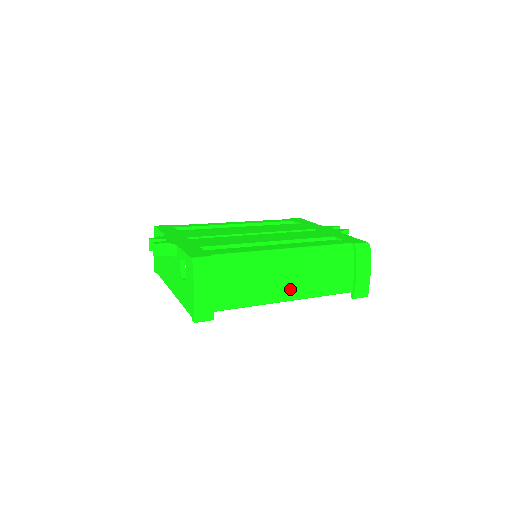
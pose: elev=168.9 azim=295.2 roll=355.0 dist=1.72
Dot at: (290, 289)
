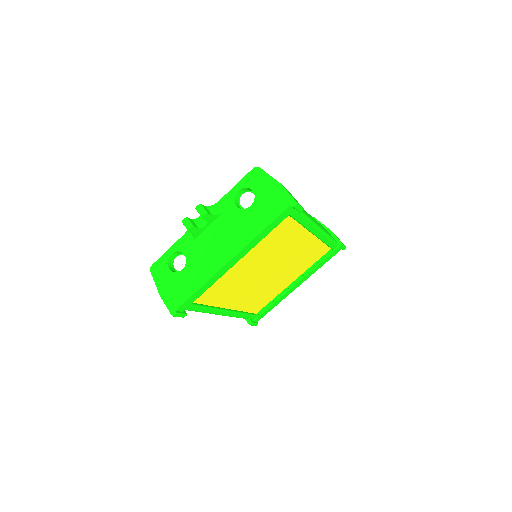
Dot at: occluded
